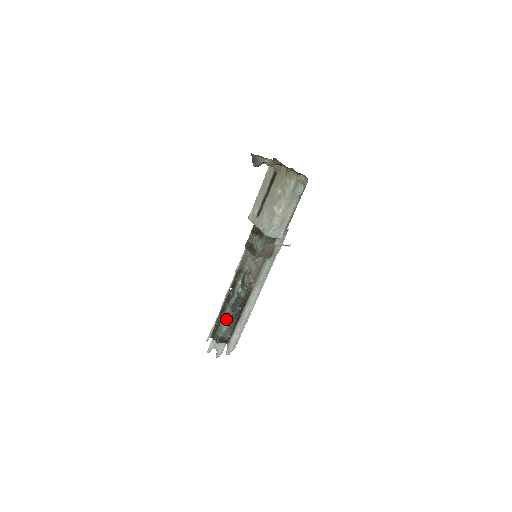
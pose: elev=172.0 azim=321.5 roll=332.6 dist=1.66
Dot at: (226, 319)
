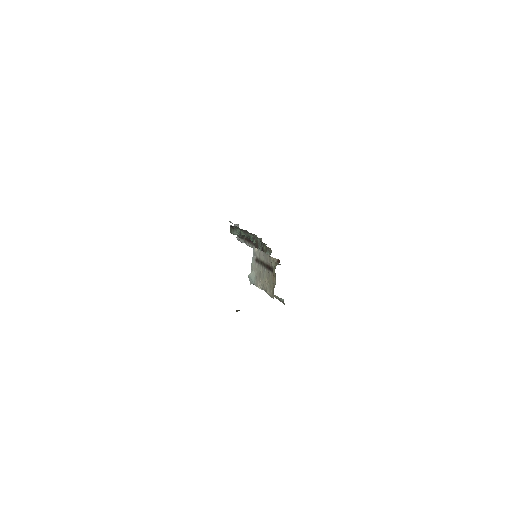
Dot at: (240, 231)
